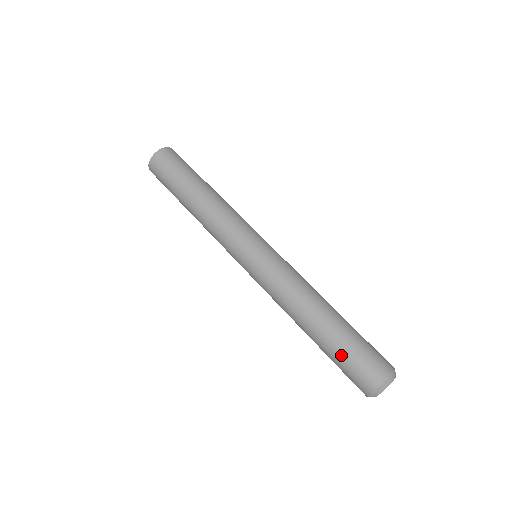
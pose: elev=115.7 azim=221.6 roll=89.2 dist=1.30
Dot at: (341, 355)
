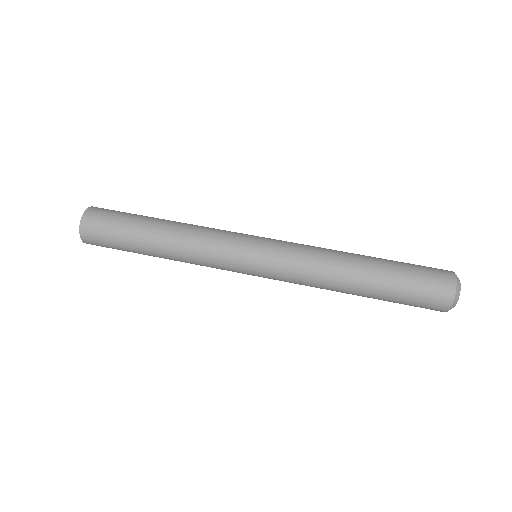
Dot at: (406, 269)
